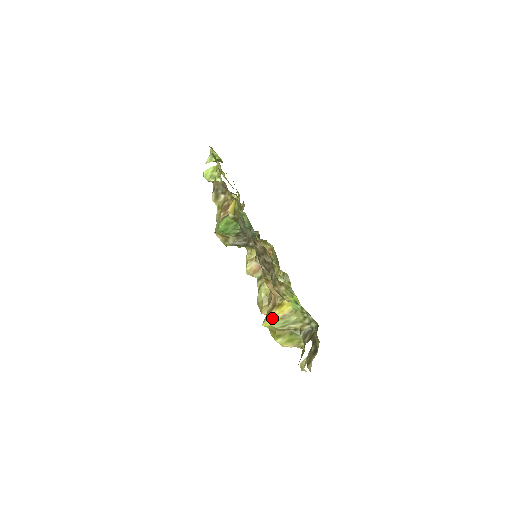
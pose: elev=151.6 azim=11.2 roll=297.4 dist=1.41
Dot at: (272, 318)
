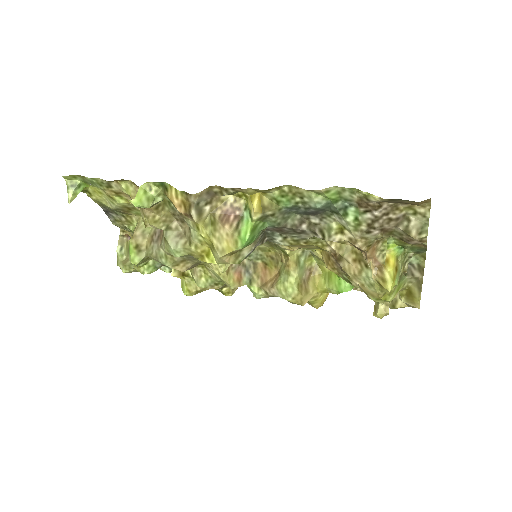
Dot at: (393, 278)
